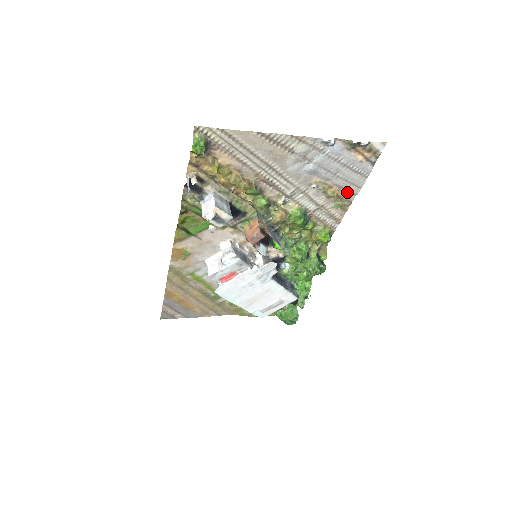
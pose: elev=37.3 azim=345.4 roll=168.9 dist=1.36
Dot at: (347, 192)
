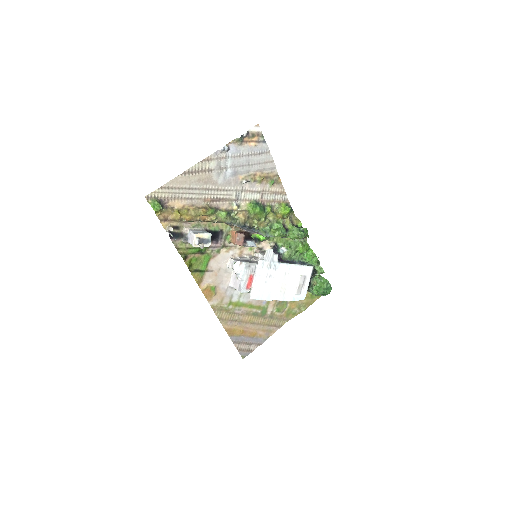
Dot at: (268, 171)
